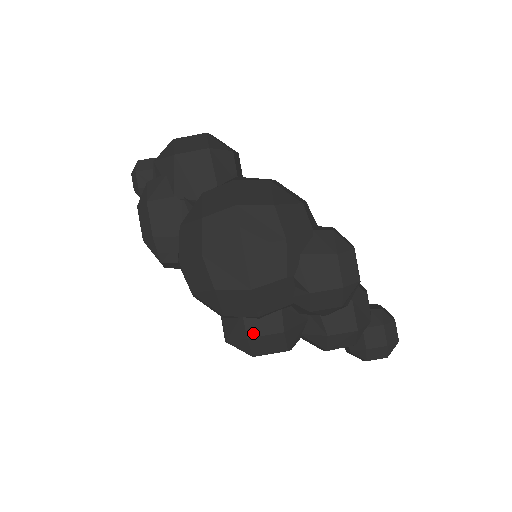
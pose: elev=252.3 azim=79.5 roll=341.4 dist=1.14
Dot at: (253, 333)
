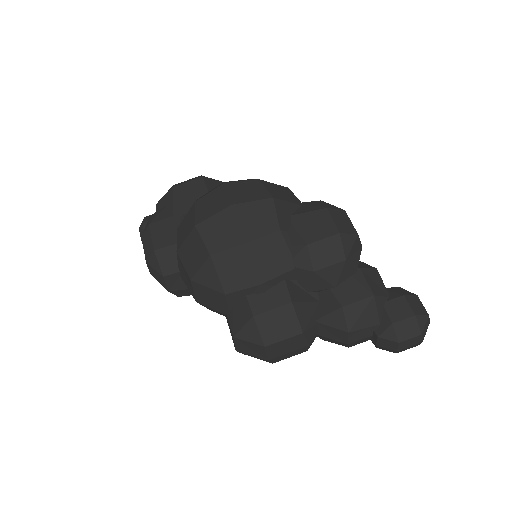
Dot at: (259, 309)
